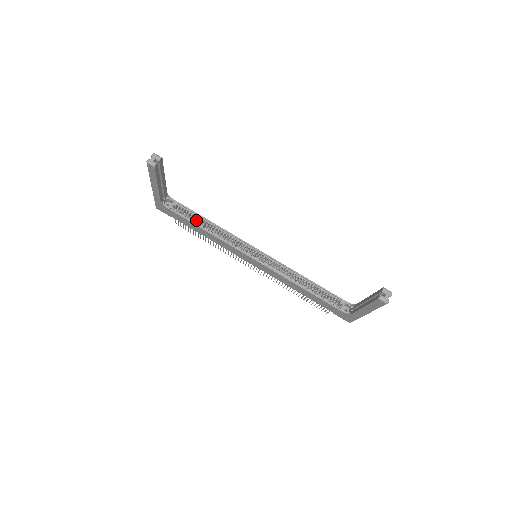
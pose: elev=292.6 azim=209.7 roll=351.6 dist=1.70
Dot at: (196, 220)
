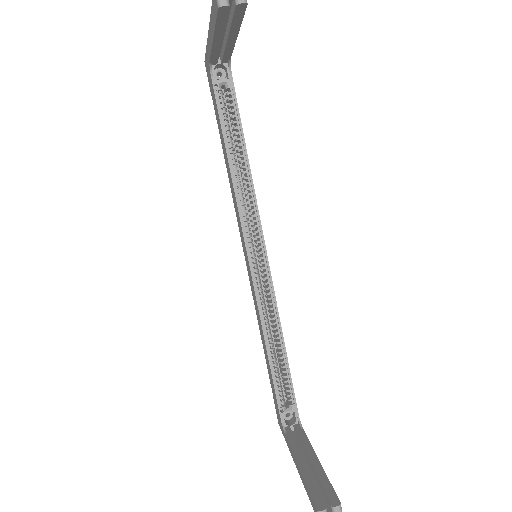
Dot at: (234, 133)
